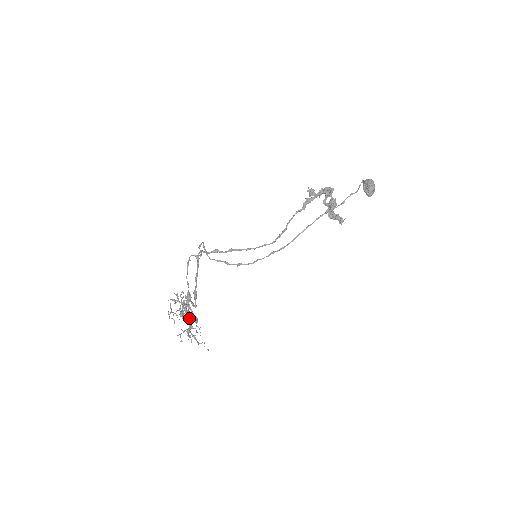
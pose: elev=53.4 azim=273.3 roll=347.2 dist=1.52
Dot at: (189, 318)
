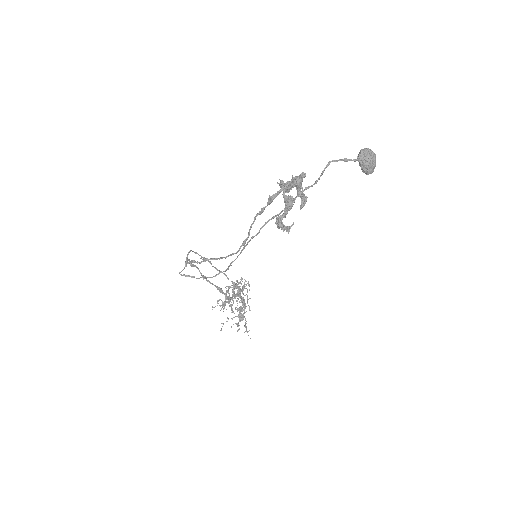
Dot at: occluded
